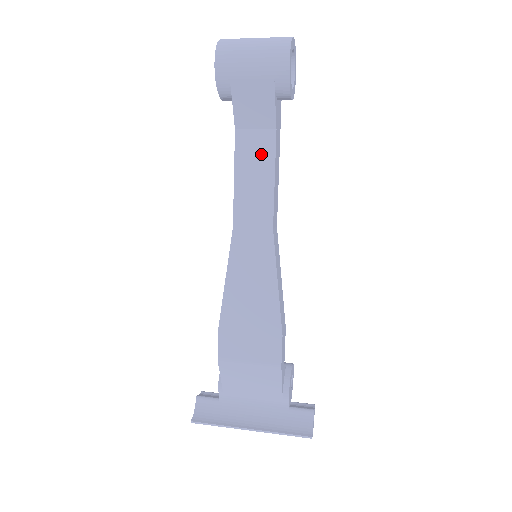
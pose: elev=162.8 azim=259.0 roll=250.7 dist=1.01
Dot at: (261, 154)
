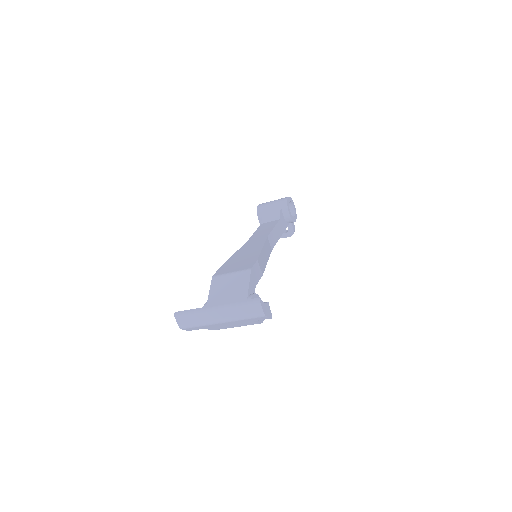
Dot at: (270, 225)
